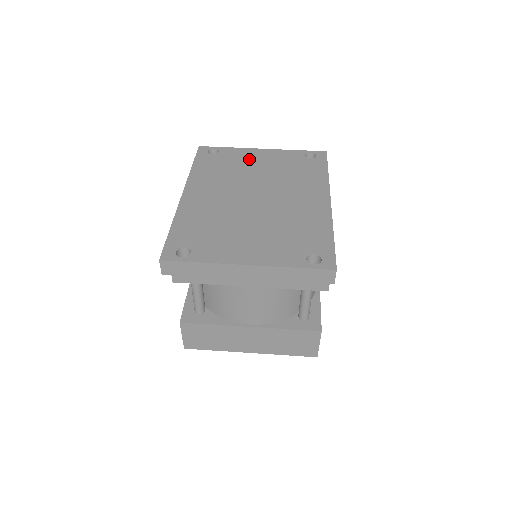
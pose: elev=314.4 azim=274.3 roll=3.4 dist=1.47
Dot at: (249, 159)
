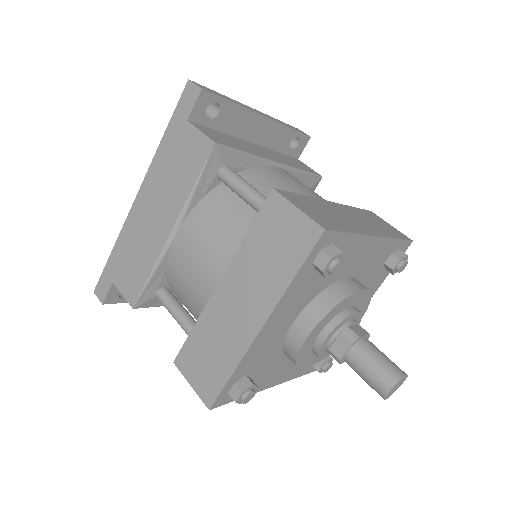
Dot at: occluded
